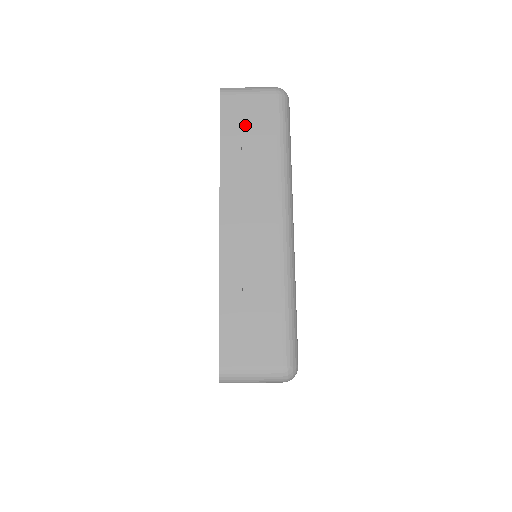
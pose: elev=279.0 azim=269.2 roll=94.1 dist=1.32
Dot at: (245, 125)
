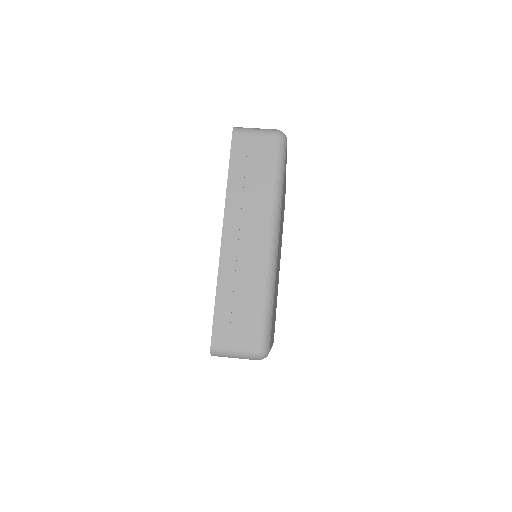
Dot at: (249, 160)
